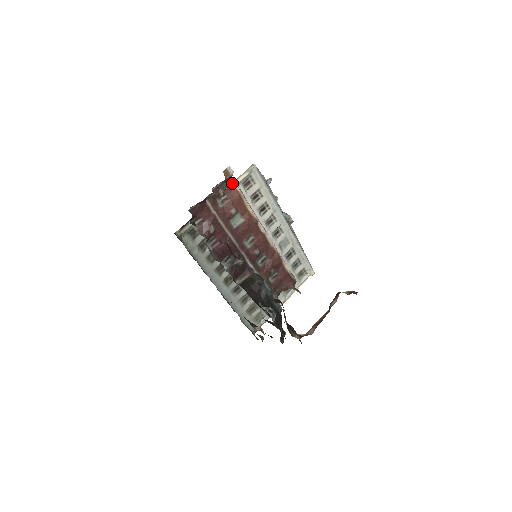
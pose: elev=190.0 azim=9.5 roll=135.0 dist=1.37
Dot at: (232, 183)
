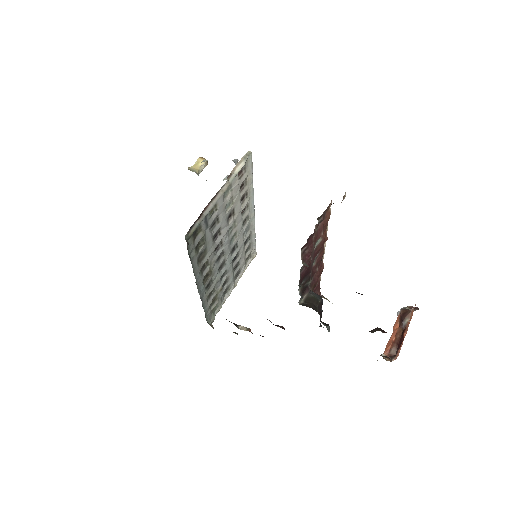
Dot at: (330, 204)
